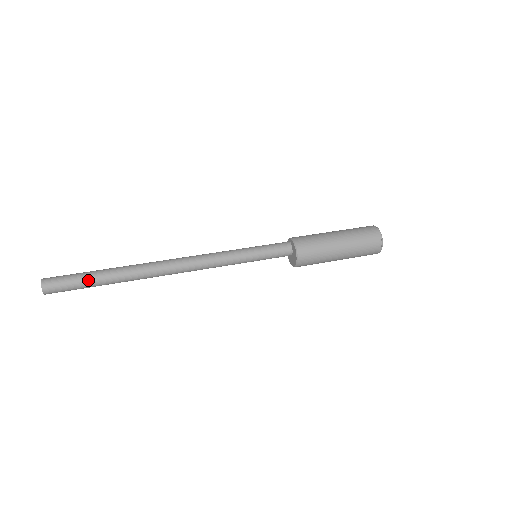
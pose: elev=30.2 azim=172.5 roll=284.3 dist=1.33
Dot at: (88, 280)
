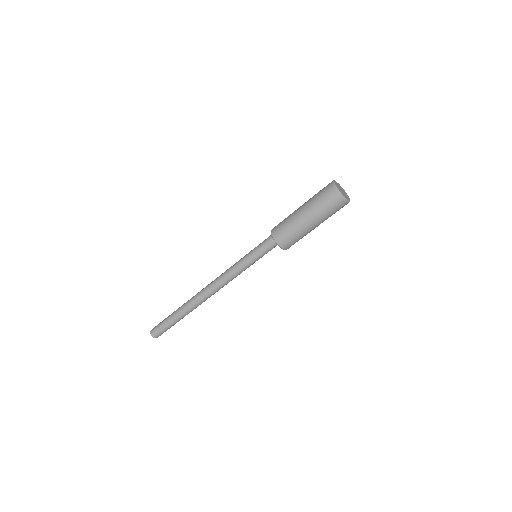
Dot at: (169, 320)
